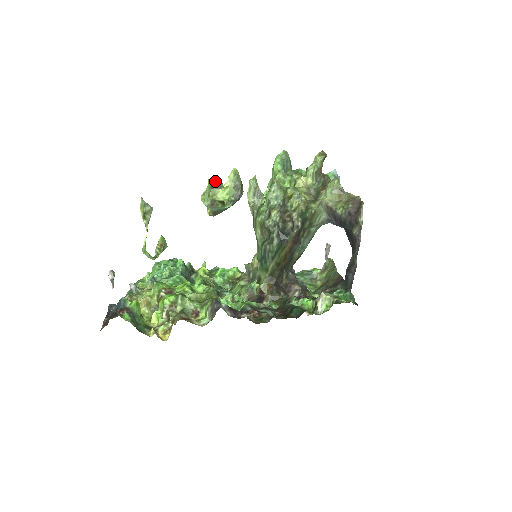
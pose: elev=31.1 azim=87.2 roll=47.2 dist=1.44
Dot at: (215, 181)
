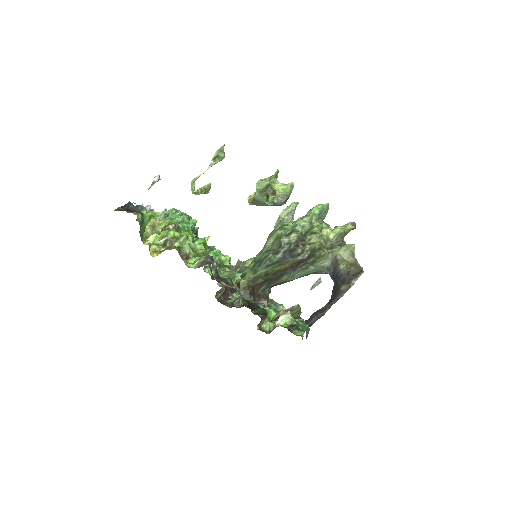
Dot at: occluded
